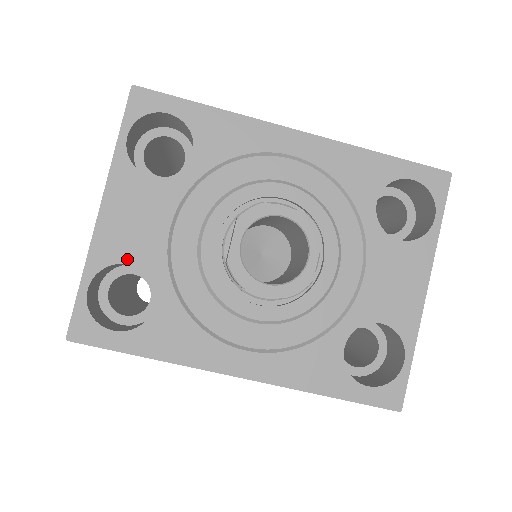
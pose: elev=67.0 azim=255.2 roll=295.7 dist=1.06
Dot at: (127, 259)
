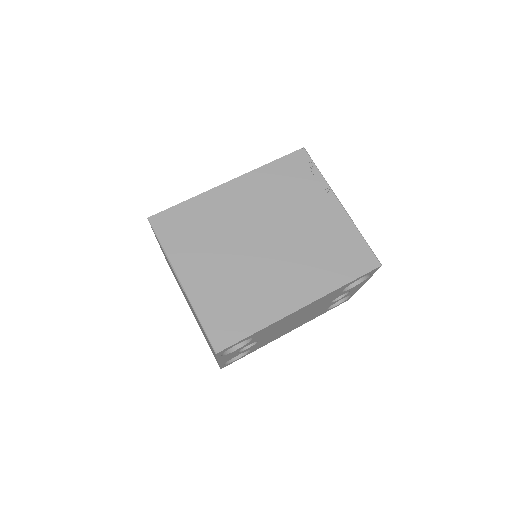
Dot at: occluded
